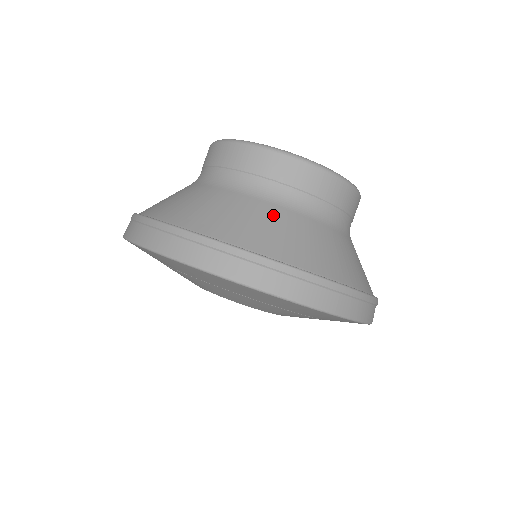
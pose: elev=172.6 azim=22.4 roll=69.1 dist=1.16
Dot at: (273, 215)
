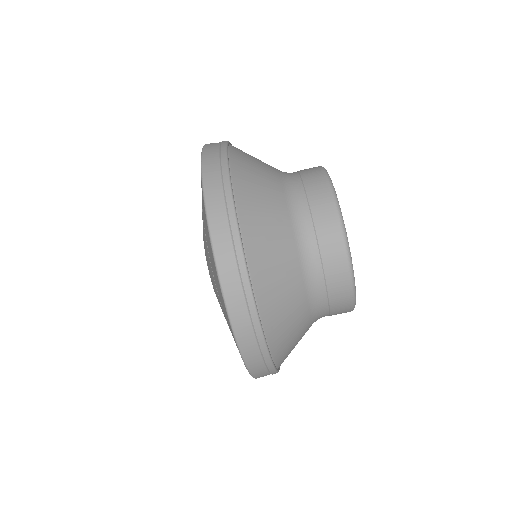
Dot at: (271, 179)
